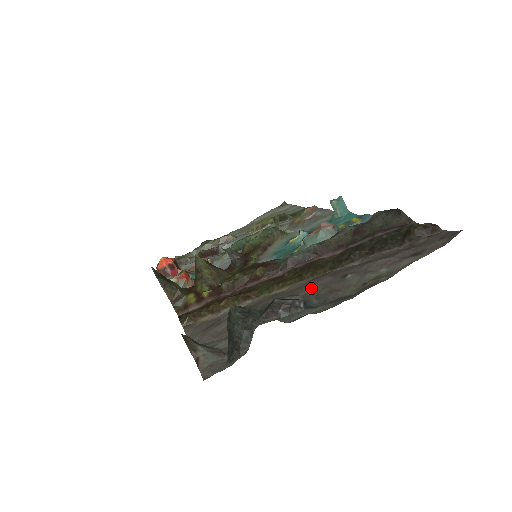
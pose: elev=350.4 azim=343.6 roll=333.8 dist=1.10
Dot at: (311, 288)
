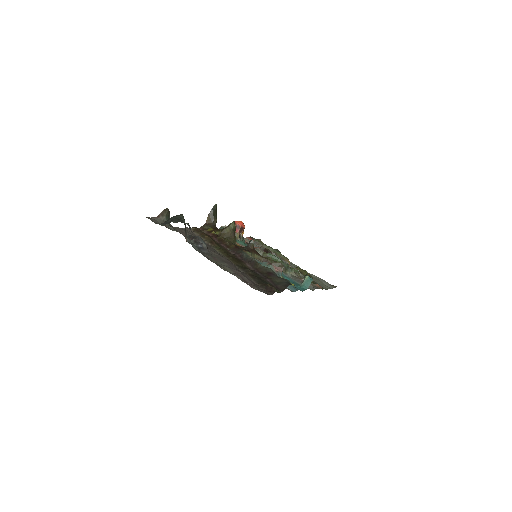
Dot at: (217, 255)
